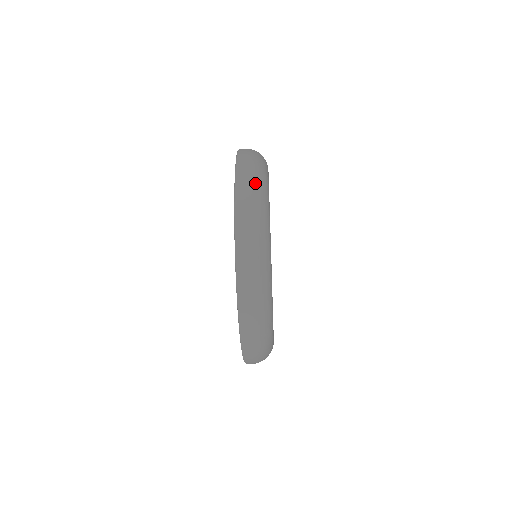
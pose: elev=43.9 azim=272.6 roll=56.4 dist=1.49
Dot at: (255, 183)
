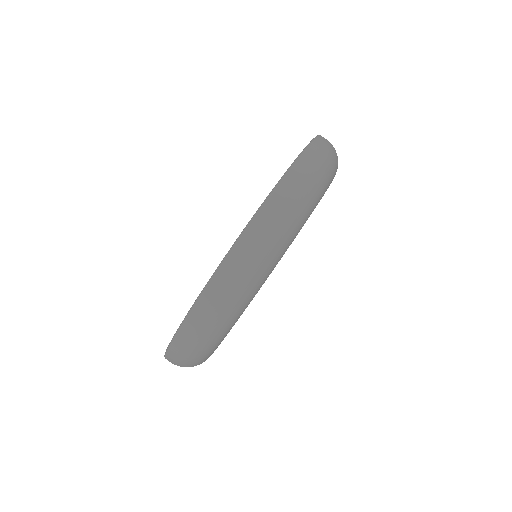
Dot at: (313, 181)
